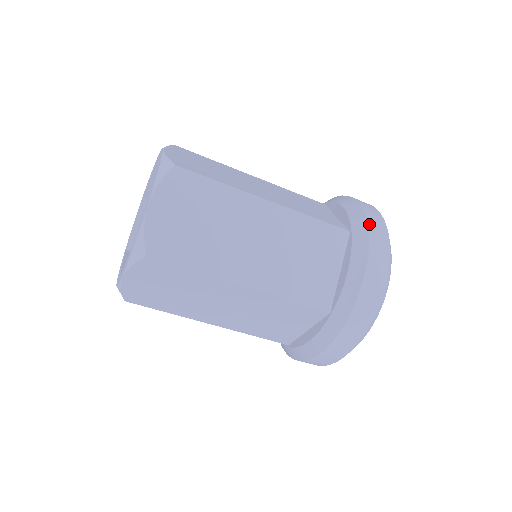
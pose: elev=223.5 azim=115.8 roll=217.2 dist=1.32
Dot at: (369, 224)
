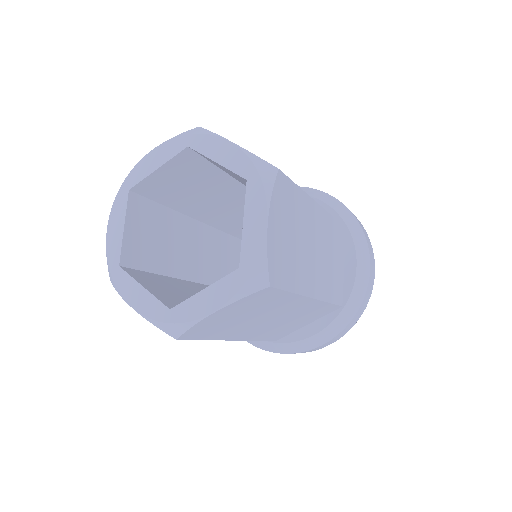
Dot at: (359, 310)
